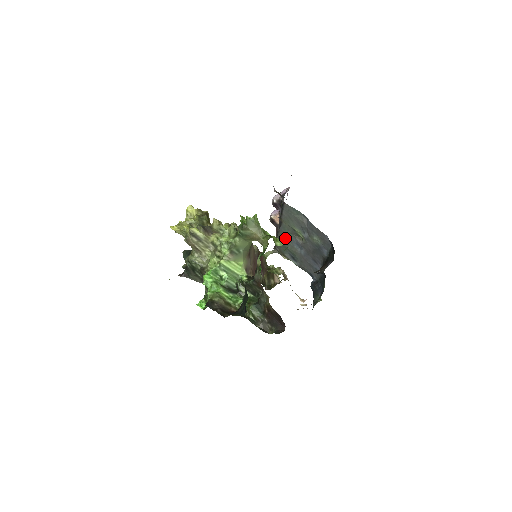
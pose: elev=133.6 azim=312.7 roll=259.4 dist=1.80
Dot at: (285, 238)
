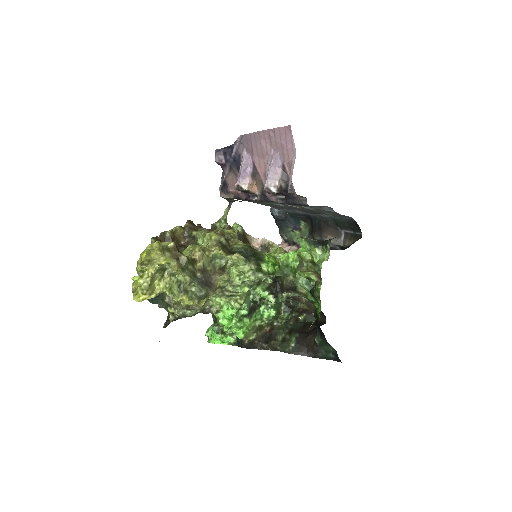
Dot at: occluded
